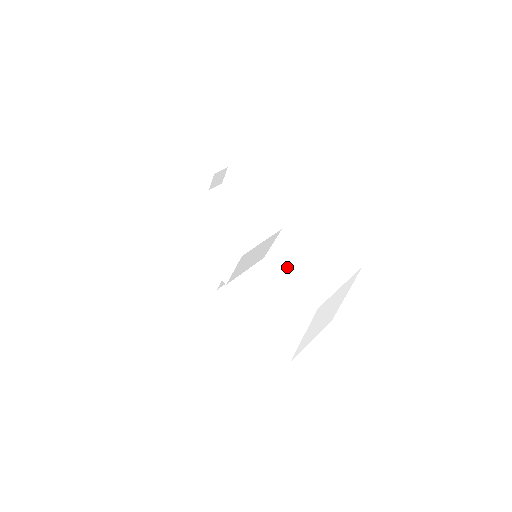
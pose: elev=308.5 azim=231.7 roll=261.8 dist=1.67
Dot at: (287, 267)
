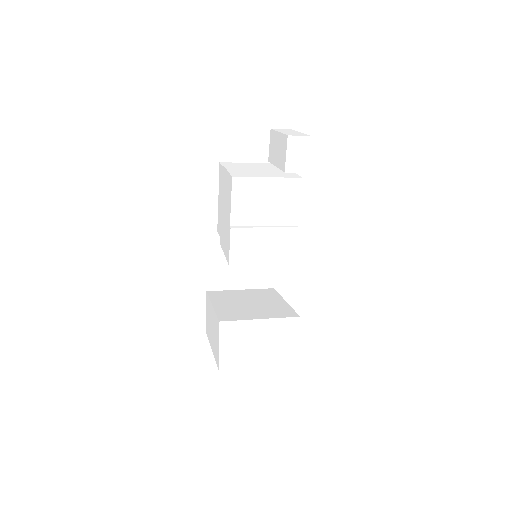
Dot at: (236, 322)
